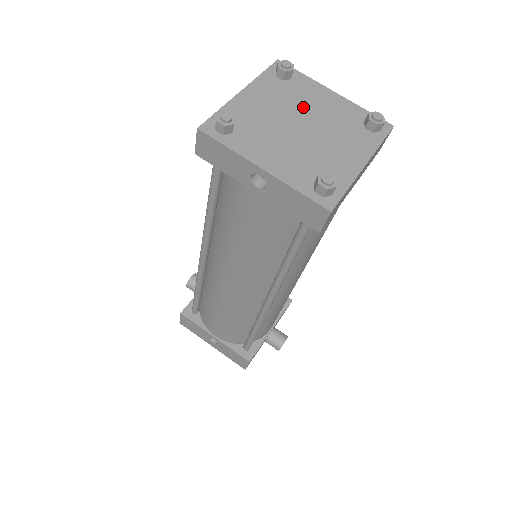
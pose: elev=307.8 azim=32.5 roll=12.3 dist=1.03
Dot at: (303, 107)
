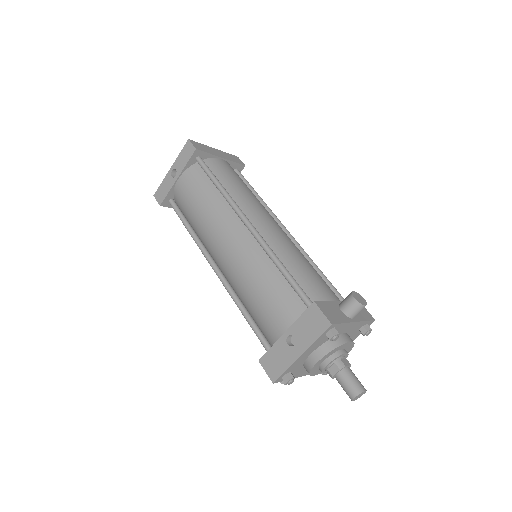
Dot at: occluded
